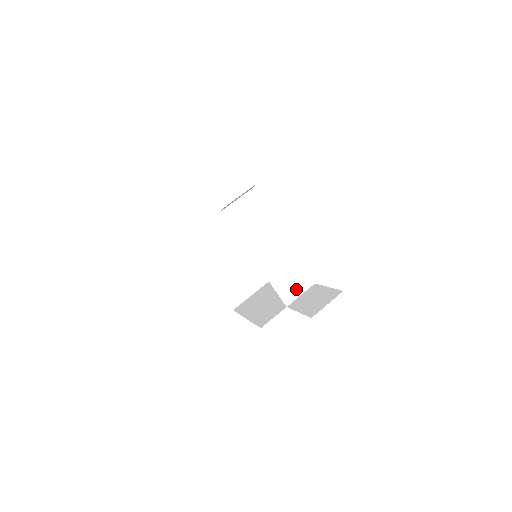
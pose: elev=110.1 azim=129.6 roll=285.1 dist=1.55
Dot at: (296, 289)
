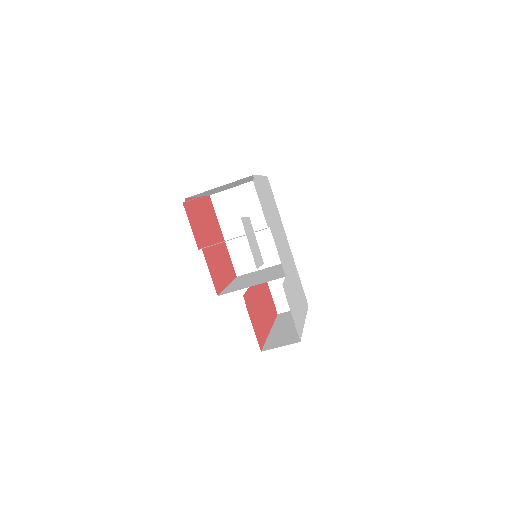
Dot at: (277, 266)
